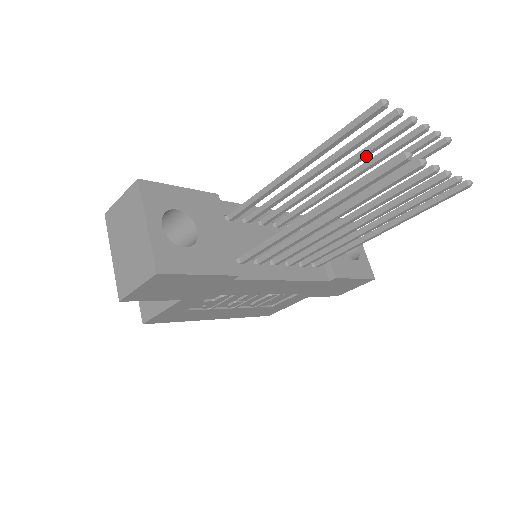
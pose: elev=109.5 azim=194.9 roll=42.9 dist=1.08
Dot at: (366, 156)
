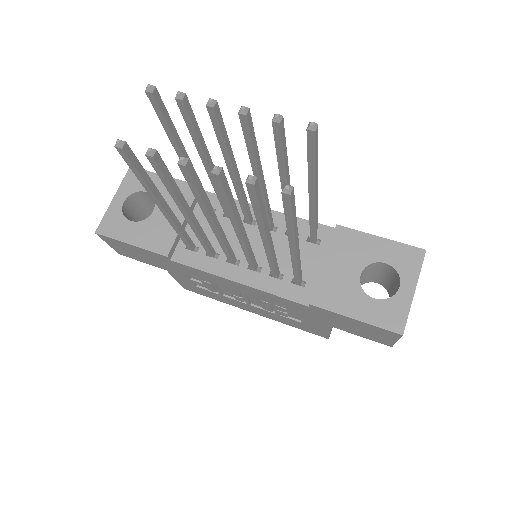
Dot at: (225, 149)
